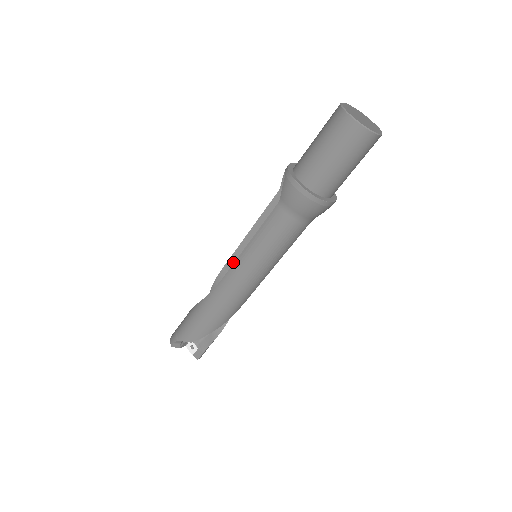
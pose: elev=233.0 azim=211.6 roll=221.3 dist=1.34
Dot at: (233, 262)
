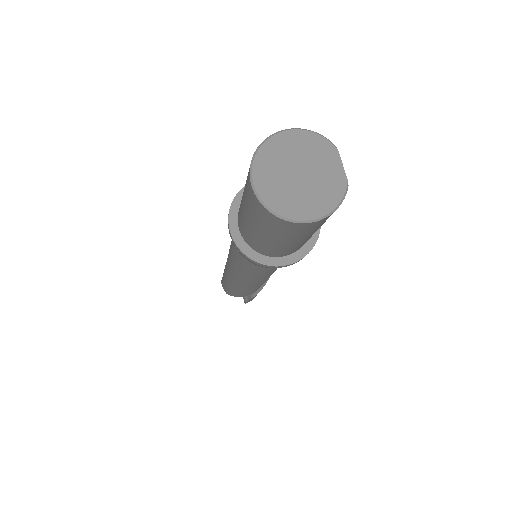
Dot at: occluded
